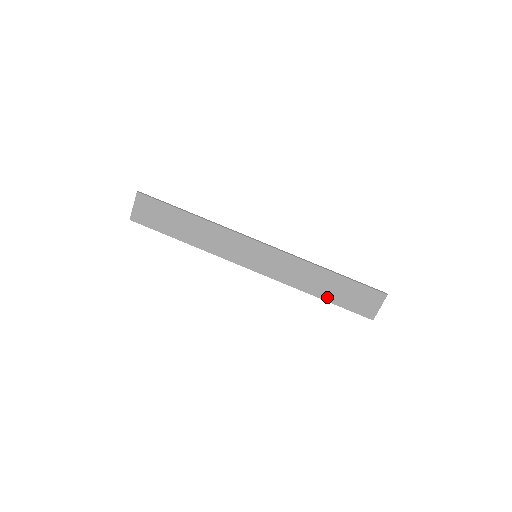
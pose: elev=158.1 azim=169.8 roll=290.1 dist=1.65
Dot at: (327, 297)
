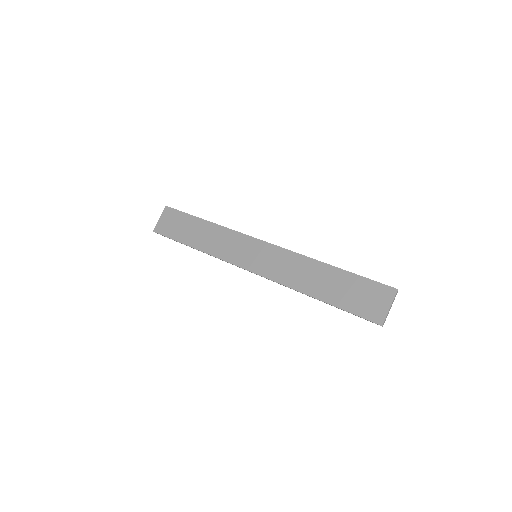
Dot at: (326, 297)
